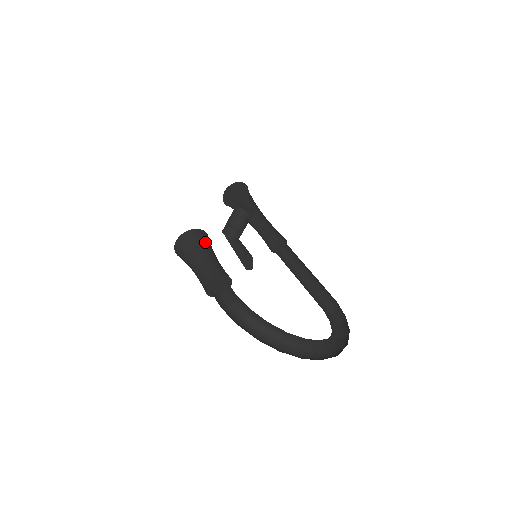
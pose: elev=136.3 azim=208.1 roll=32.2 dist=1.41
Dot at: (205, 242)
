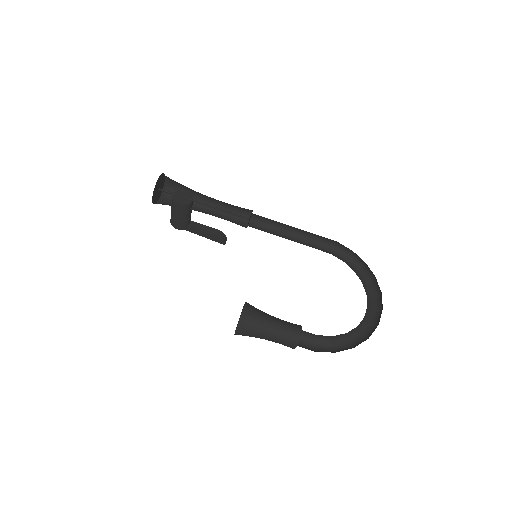
Dot at: (258, 316)
